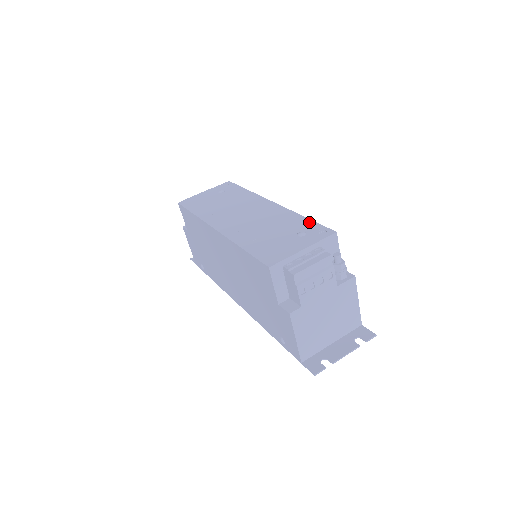
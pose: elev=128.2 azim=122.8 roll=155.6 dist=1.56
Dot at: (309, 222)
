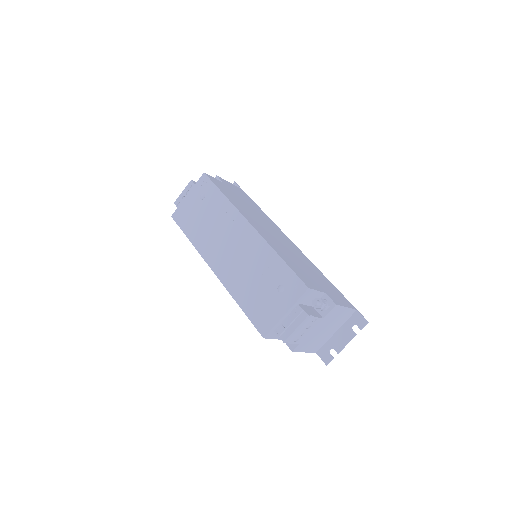
Dot at: (285, 268)
